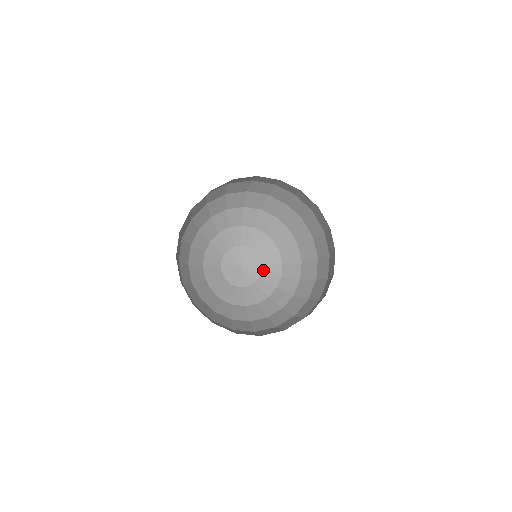
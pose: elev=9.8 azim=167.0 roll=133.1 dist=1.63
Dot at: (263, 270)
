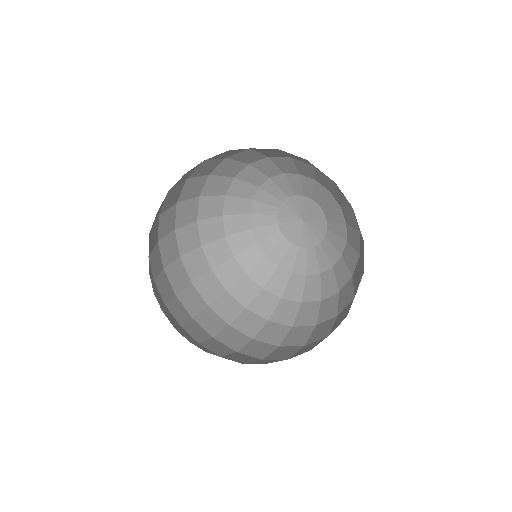
Dot at: (328, 226)
